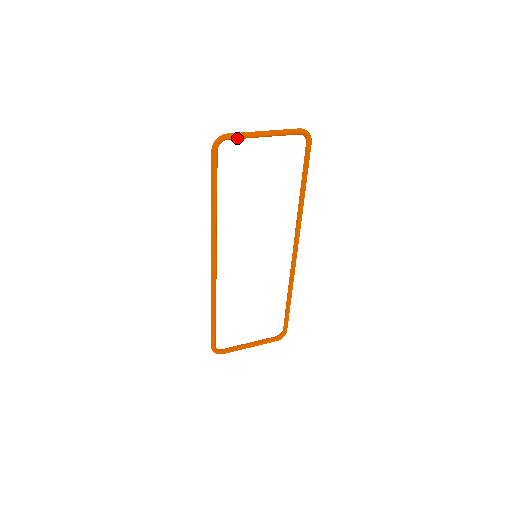
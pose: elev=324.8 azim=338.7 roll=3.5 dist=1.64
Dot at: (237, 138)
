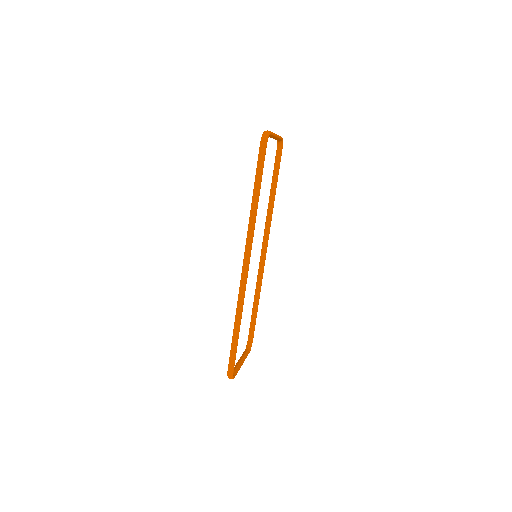
Dot at: (271, 135)
